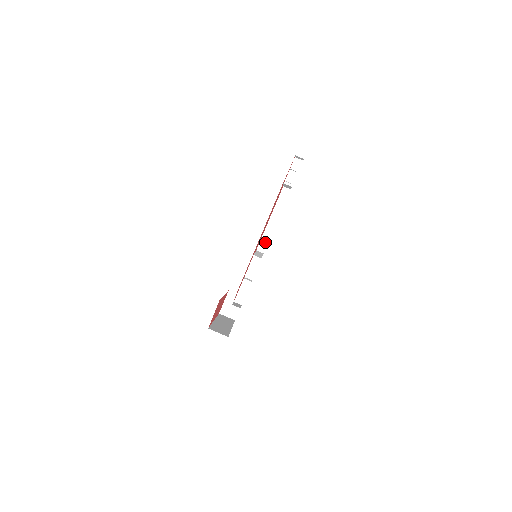
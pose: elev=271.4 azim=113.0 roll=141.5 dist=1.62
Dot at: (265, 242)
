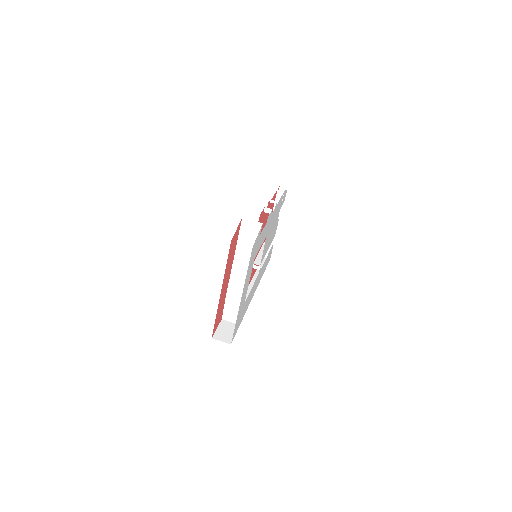
Dot at: (260, 260)
